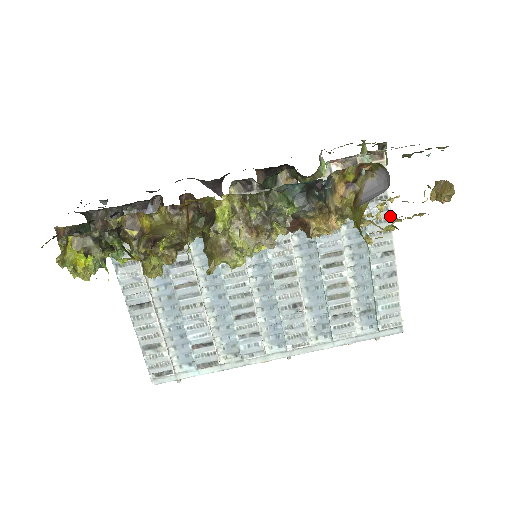
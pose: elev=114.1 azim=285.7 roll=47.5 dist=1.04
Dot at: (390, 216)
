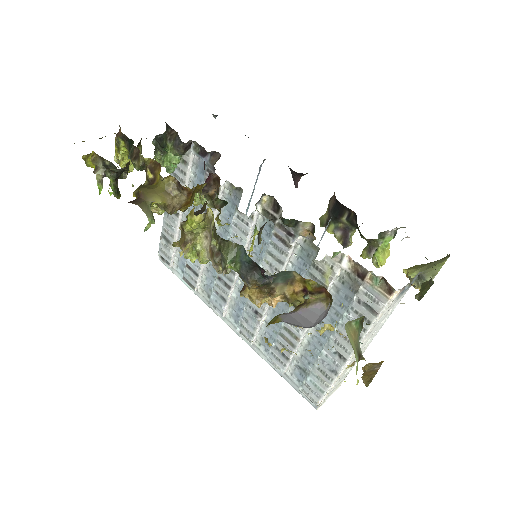
Dot at: (362, 337)
